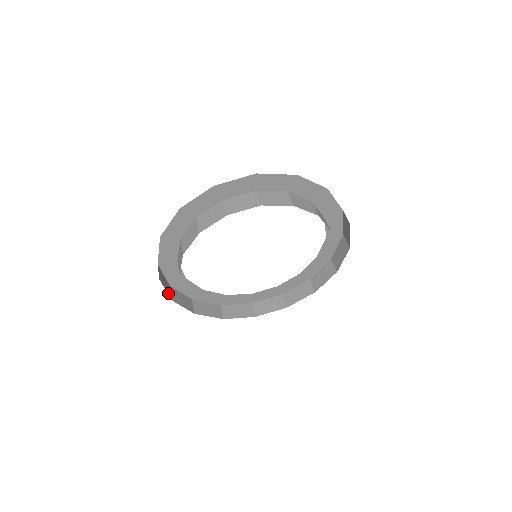
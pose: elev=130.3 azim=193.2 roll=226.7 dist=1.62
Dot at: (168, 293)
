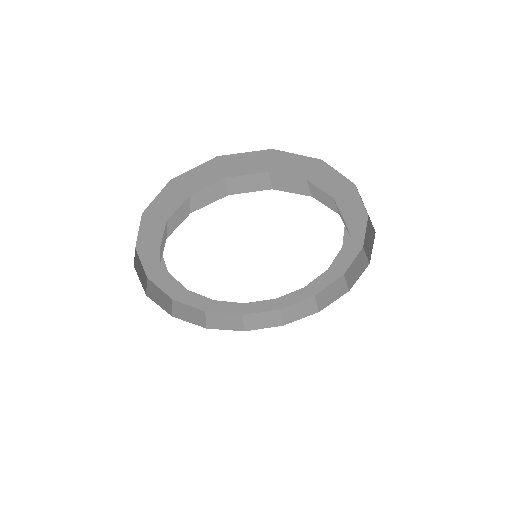
Dot at: (165, 309)
